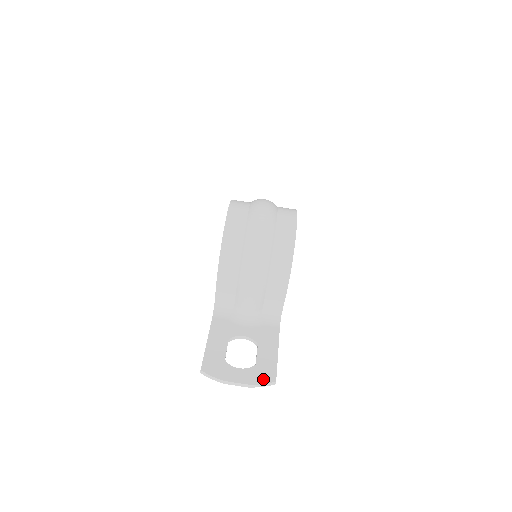
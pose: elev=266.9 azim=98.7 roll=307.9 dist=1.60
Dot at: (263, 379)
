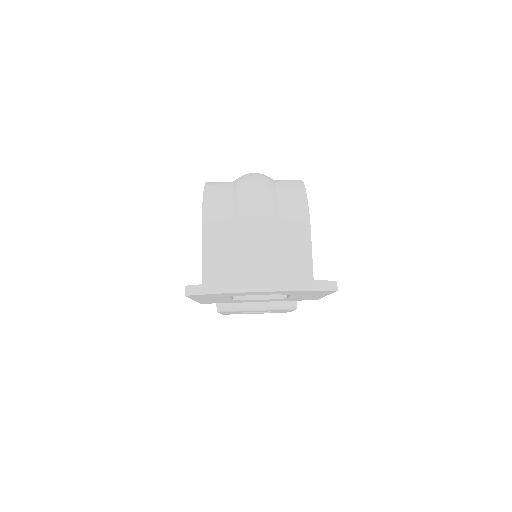
Dot at: (310, 281)
